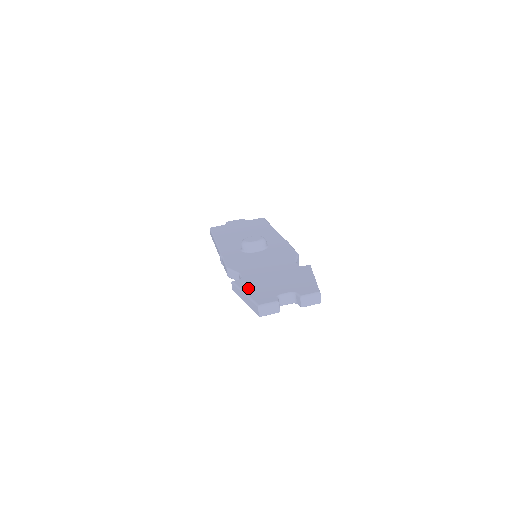
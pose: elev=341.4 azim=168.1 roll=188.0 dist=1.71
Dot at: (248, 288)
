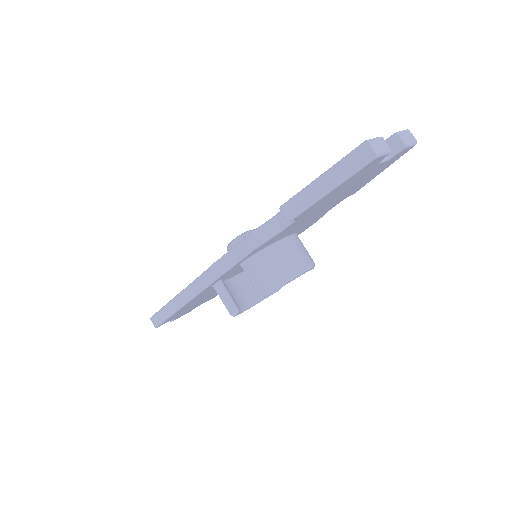
Dot at: occluded
